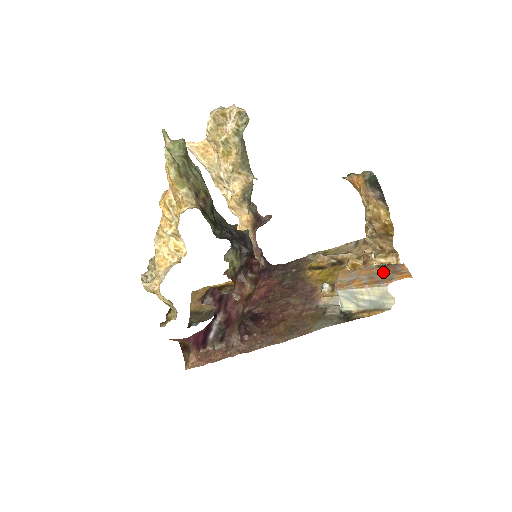
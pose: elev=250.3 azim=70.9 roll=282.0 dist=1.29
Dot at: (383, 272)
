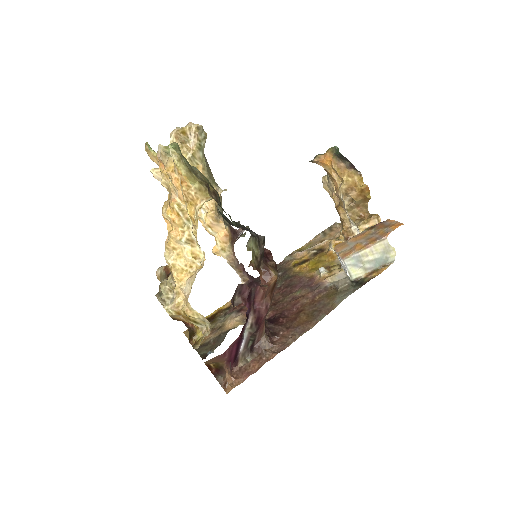
Dot at: (376, 231)
